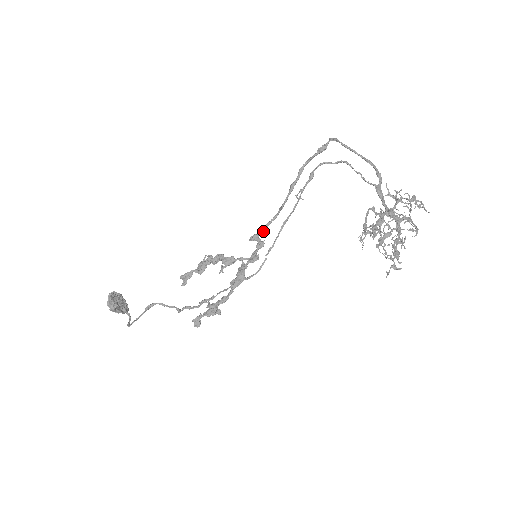
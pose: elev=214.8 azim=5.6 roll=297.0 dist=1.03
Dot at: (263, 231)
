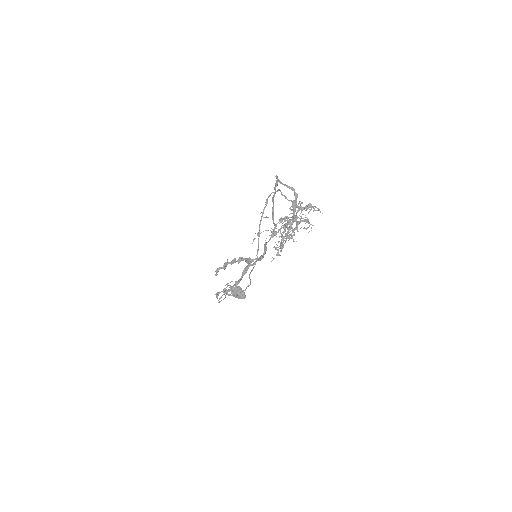
Dot at: occluded
